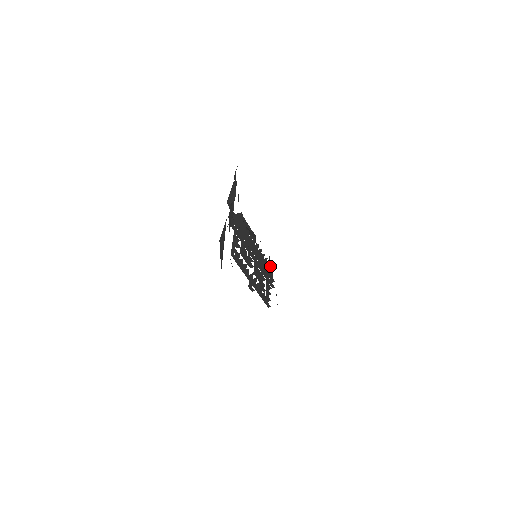
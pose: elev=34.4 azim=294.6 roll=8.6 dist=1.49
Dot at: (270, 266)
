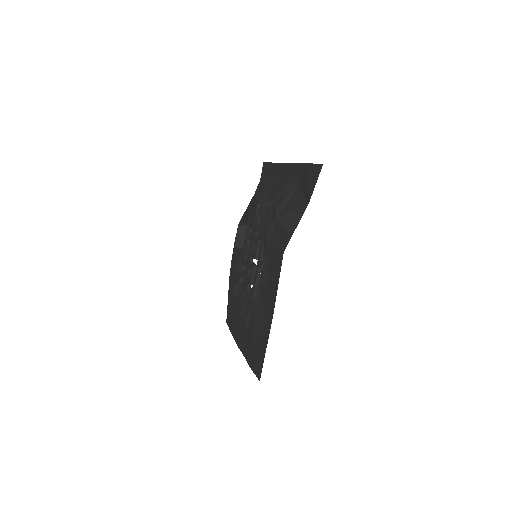
Dot at: (236, 288)
